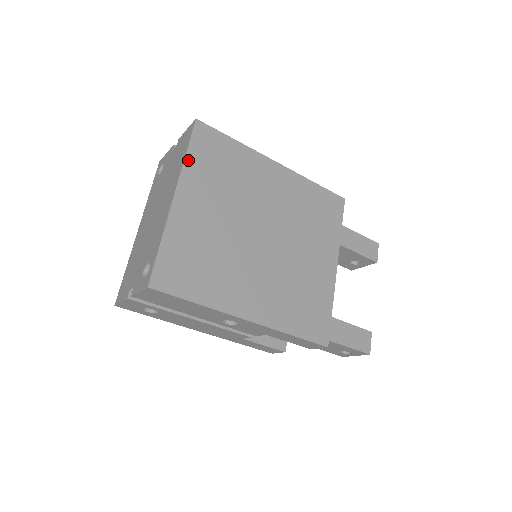
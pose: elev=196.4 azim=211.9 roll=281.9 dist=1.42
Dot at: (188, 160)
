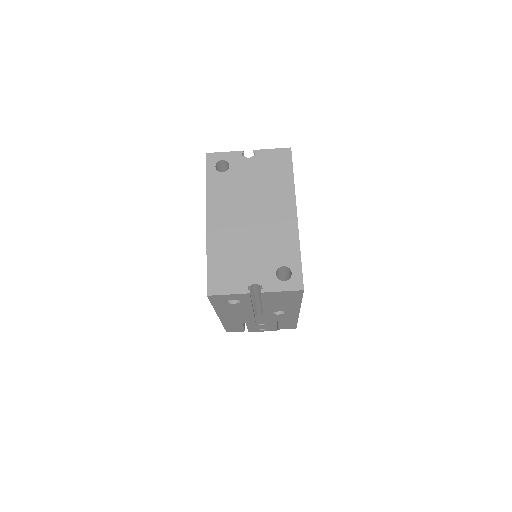
Dot at: (294, 184)
